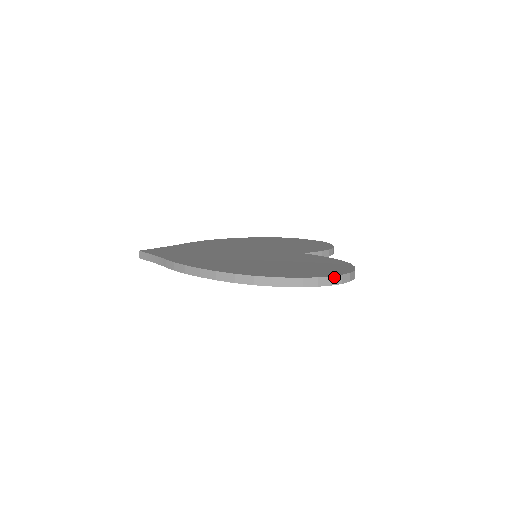
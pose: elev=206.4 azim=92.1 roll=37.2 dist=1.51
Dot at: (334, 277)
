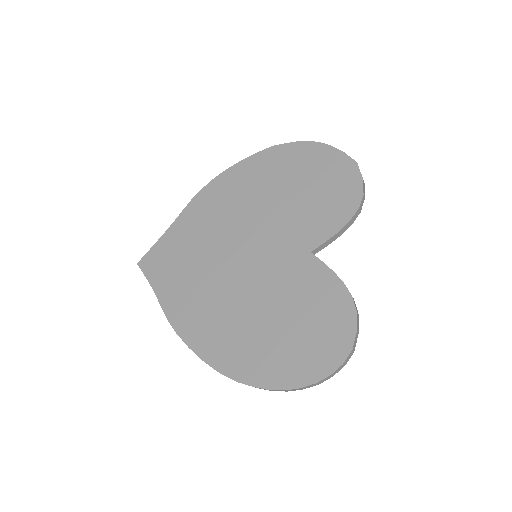
Dot at: (320, 381)
